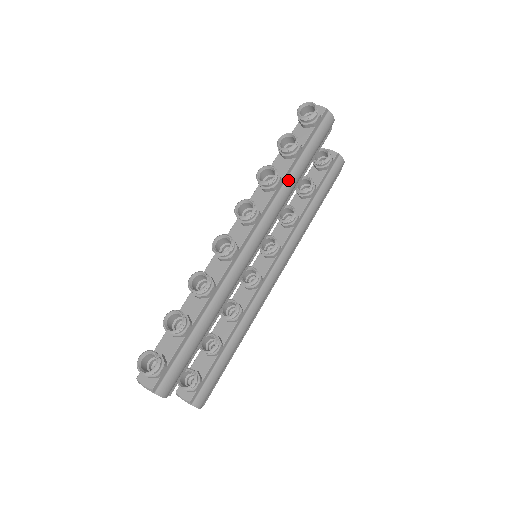
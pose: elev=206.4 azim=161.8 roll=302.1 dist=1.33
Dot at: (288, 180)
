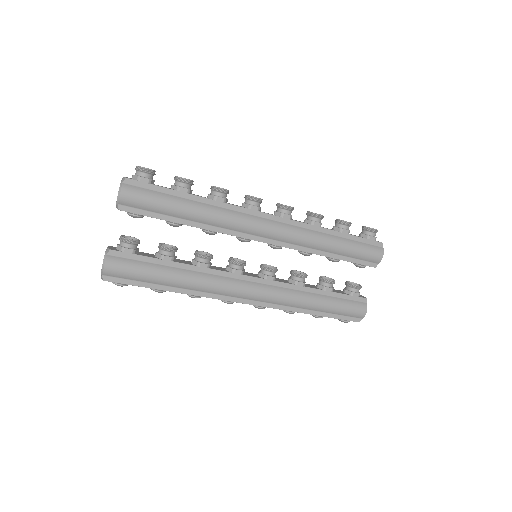
Dot at: (324, 234)
